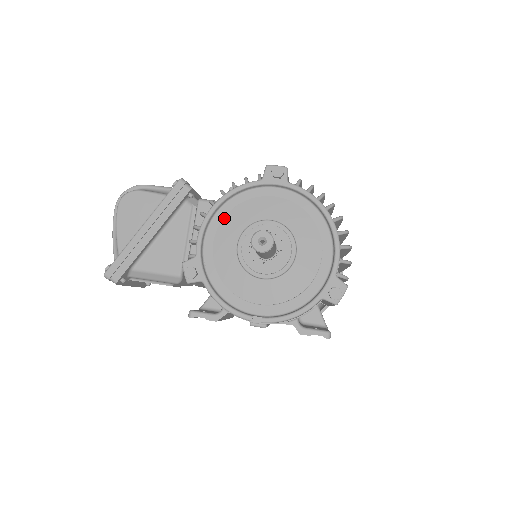
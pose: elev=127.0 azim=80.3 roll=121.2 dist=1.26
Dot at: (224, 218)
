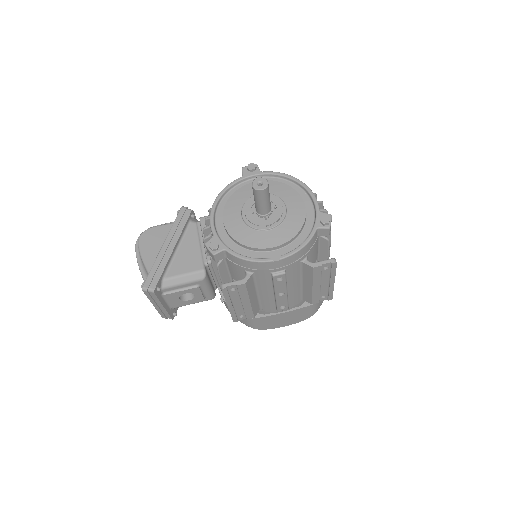
Dot at: (225, 205)
